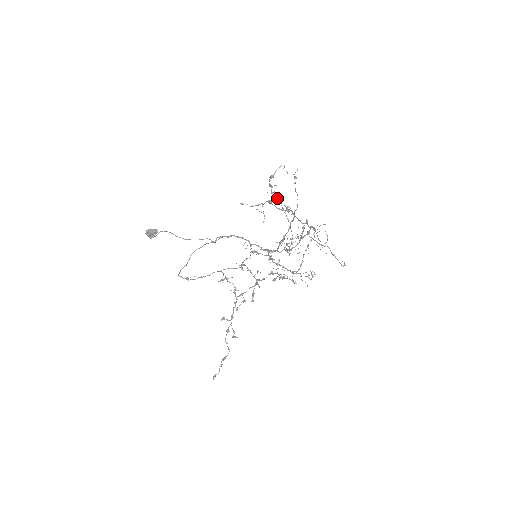
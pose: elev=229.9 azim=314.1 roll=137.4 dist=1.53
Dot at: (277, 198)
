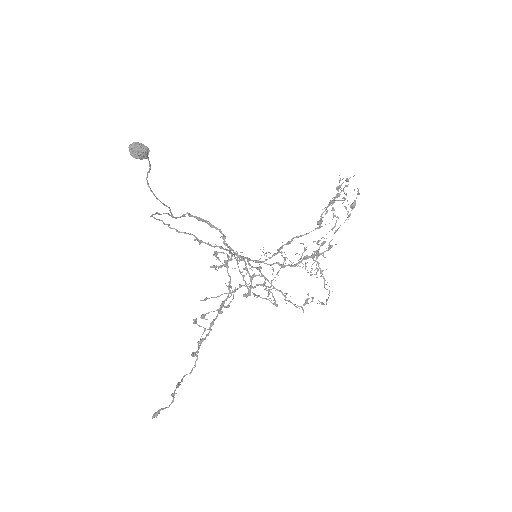
Dot at: occluded
